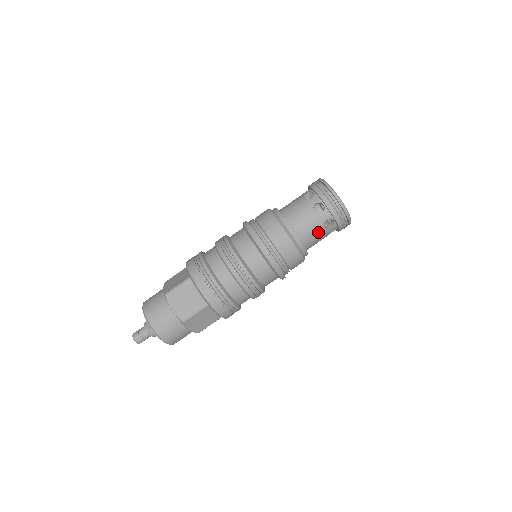
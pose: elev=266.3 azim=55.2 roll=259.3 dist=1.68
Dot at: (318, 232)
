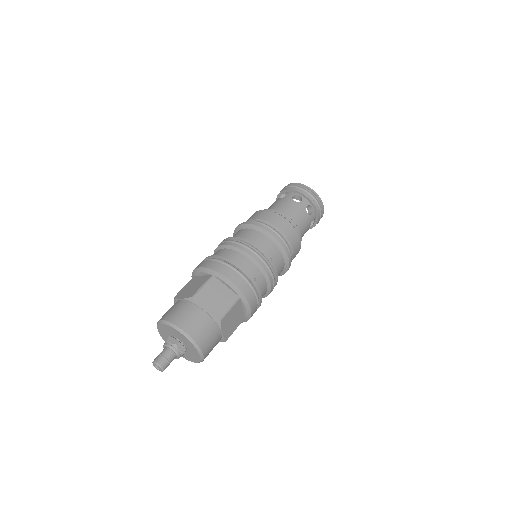
Dot at: (292, 206)
